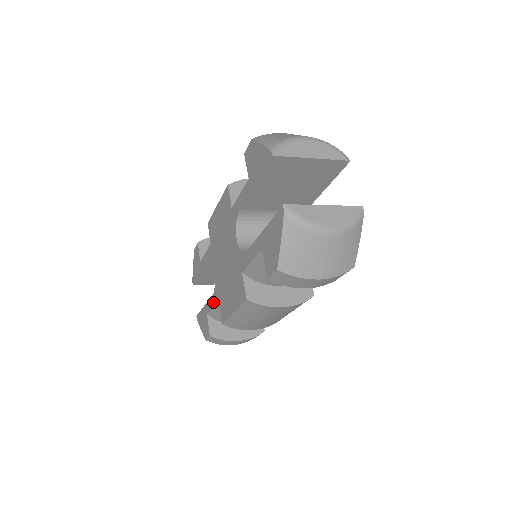
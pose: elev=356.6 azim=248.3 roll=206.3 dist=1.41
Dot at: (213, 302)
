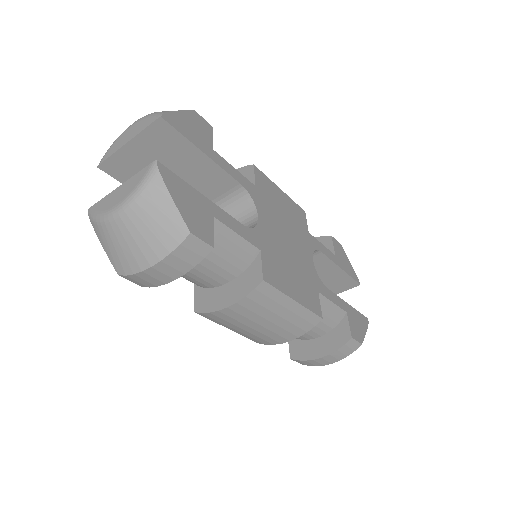
Dot at: occluded
